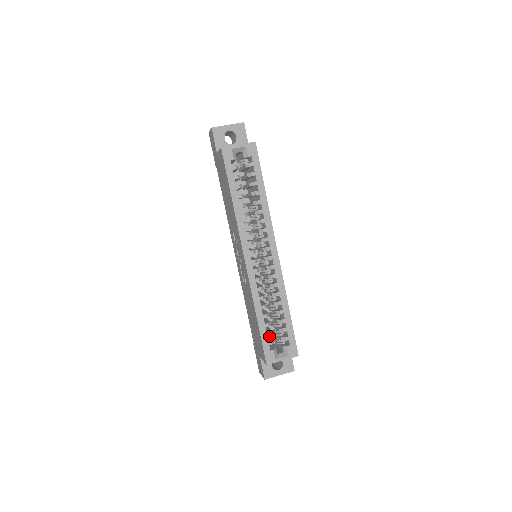
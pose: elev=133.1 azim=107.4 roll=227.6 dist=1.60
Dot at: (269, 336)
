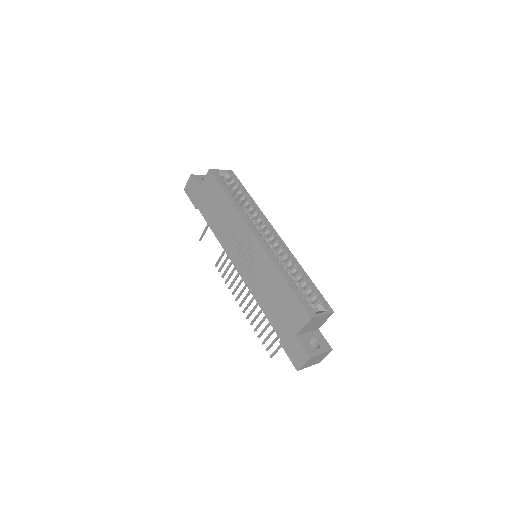
Dot at: occluded
